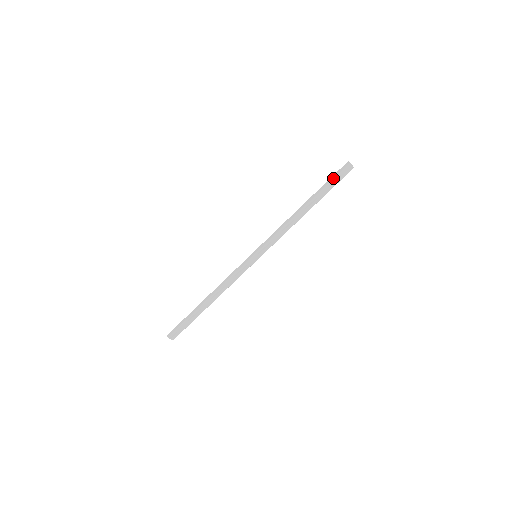
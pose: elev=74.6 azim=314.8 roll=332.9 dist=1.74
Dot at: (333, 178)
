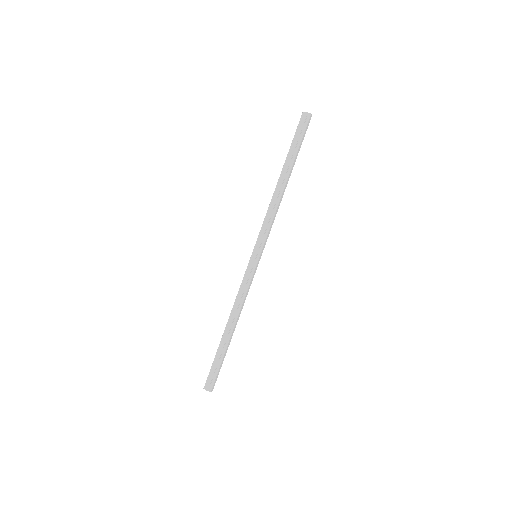
Dot at: (294, 136)
